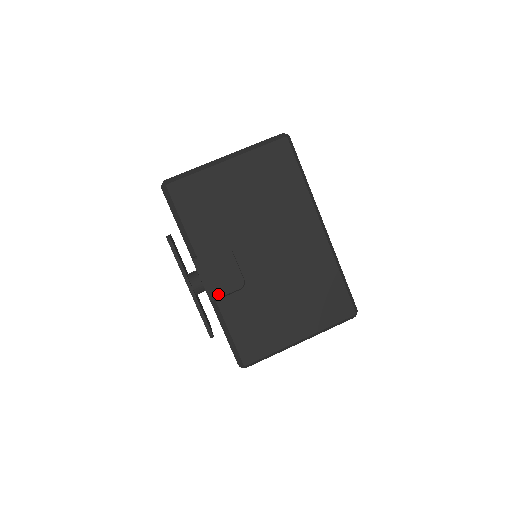
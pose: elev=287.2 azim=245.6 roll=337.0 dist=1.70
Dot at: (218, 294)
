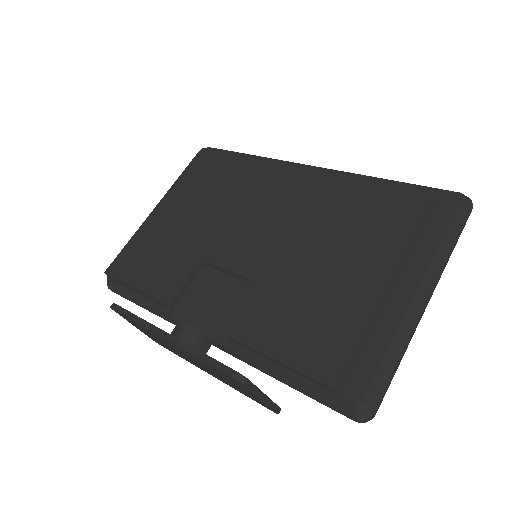
Dot at: occluded
